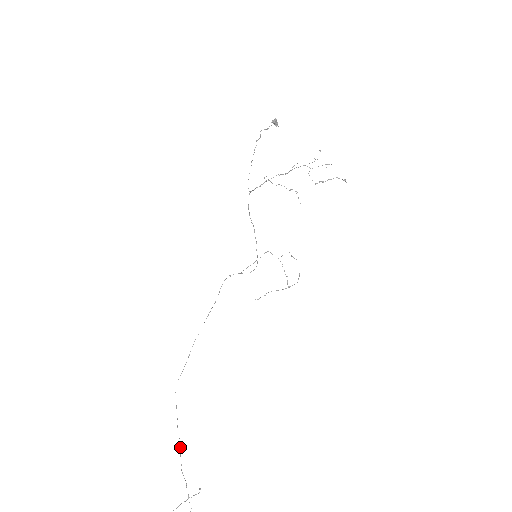
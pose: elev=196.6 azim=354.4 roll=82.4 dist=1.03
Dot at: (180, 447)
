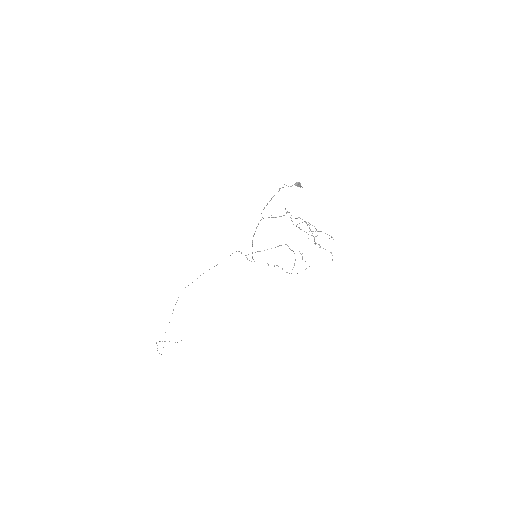
Dot at: occluded
